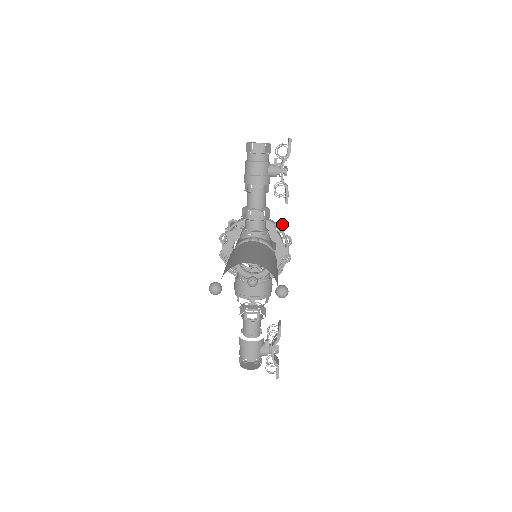
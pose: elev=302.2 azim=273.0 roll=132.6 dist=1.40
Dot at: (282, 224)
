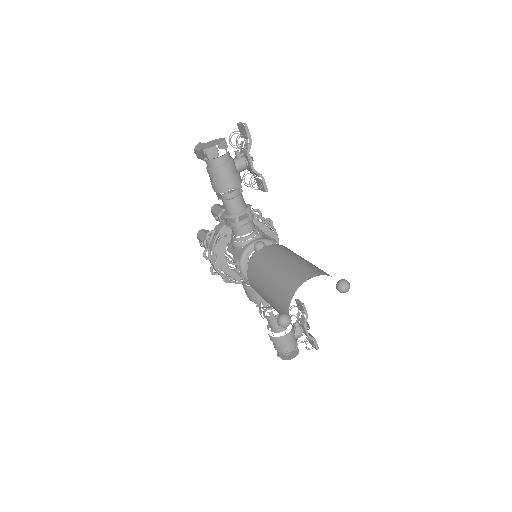
Dot at: (258, 210)
